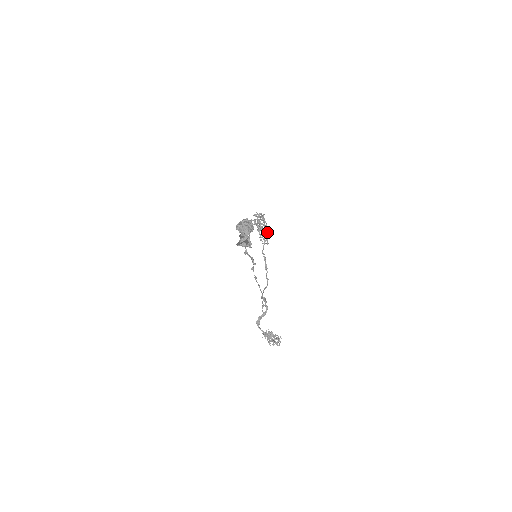
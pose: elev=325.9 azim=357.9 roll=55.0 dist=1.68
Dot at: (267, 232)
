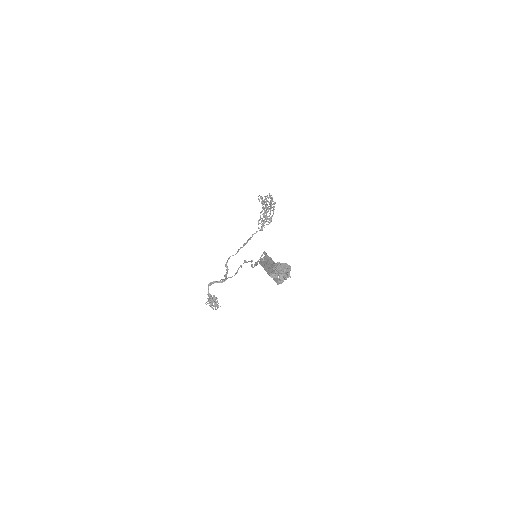
Dot at: (269, 223)
